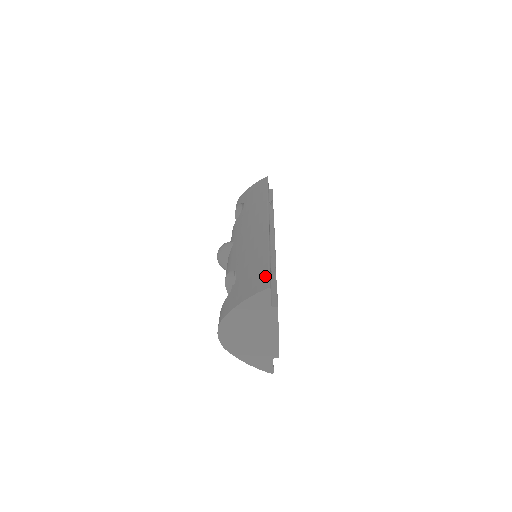
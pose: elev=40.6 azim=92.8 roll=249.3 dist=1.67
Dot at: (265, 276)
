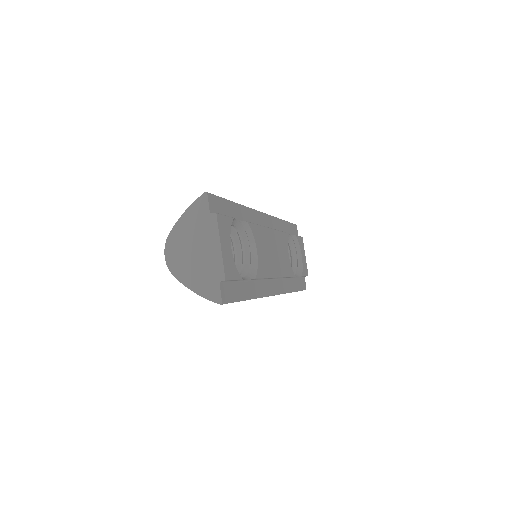
Dot at: occluded
